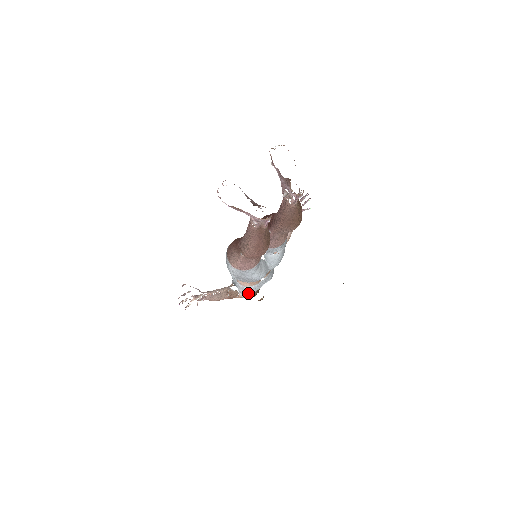
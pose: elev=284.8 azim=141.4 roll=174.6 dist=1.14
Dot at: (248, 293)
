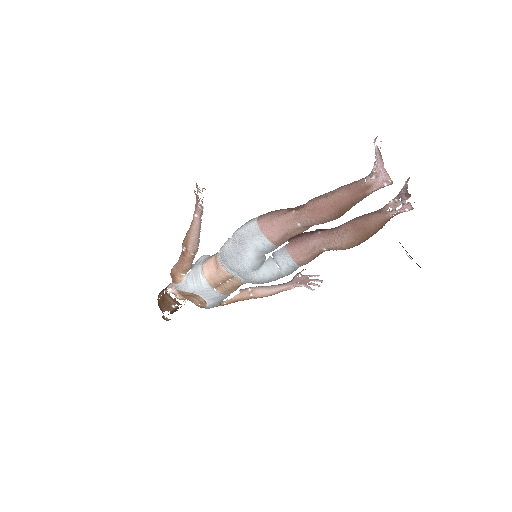
Dot at: (191, 283)
